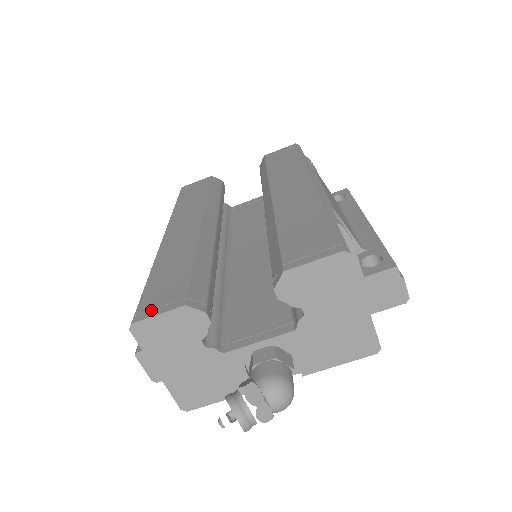
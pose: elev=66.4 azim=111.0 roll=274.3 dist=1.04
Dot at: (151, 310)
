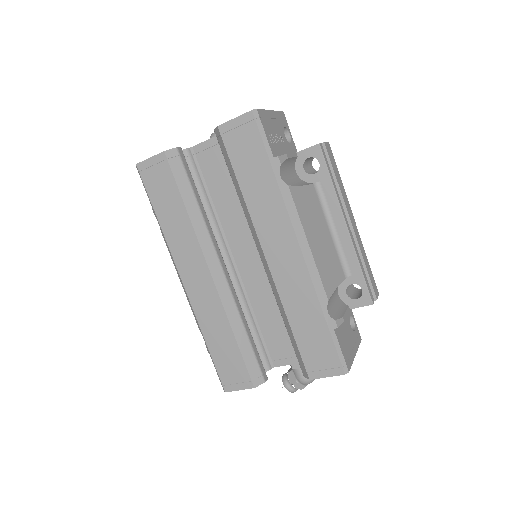
Dot at: (232, 385)
